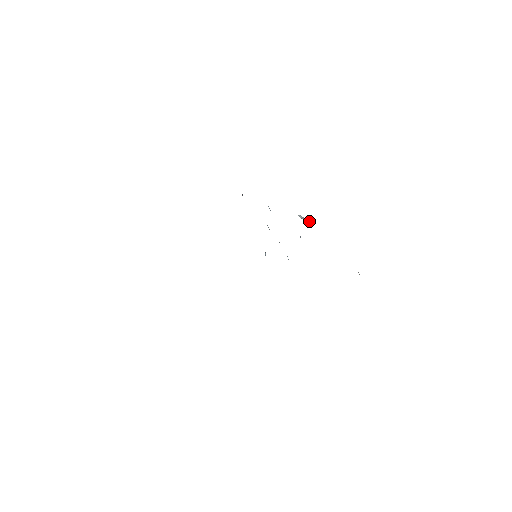
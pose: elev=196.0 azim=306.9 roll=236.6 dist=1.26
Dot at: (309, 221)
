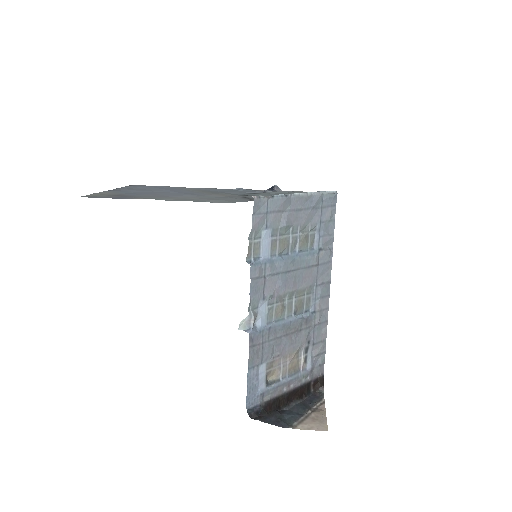
Dot at: (249, 330)
